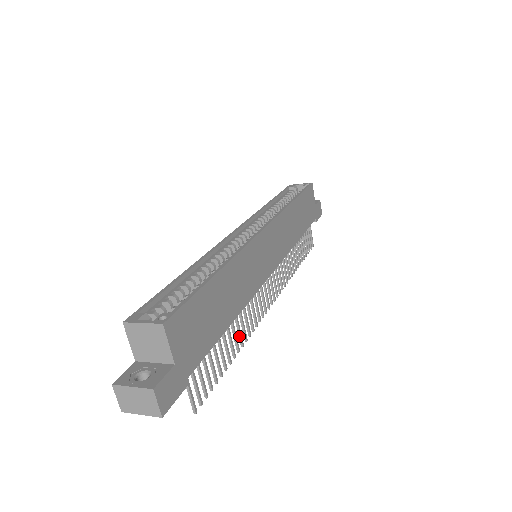
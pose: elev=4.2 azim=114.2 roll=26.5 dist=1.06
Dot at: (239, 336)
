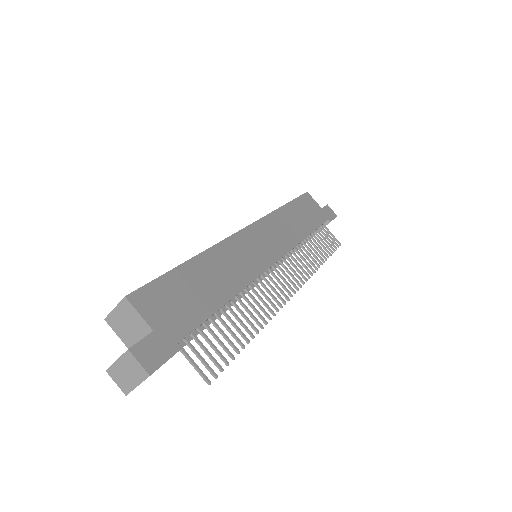
Dot at: (253, 319)
